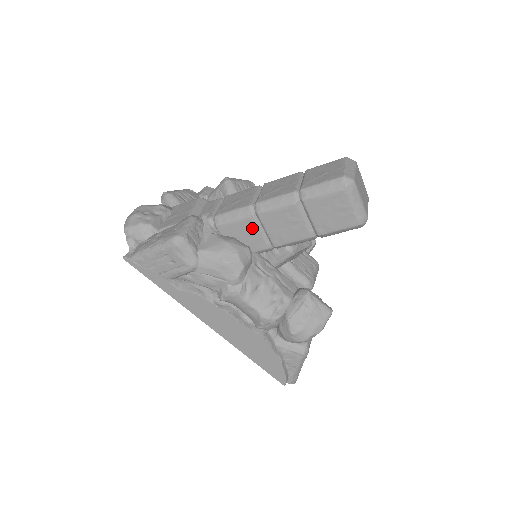
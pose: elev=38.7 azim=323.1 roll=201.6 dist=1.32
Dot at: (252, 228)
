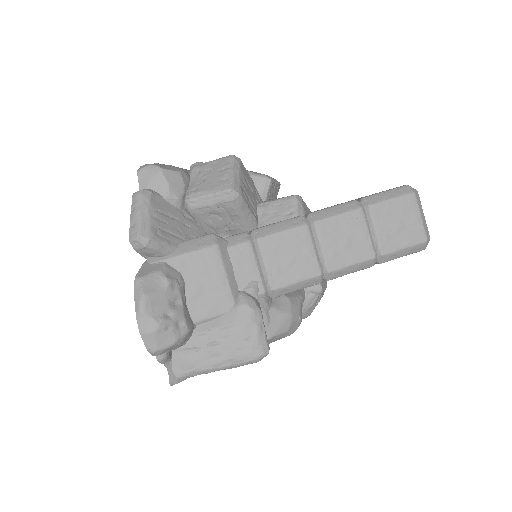
Dot at: occluded
